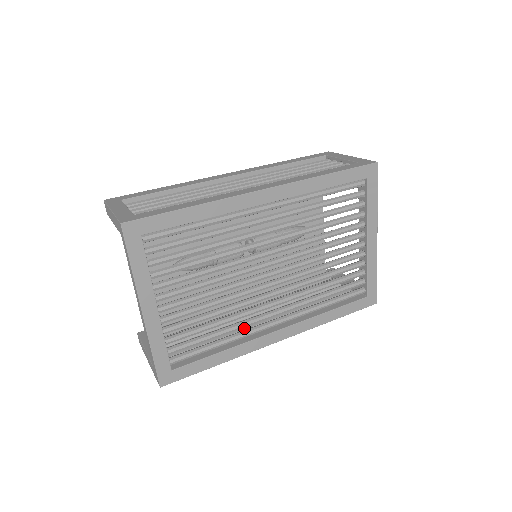
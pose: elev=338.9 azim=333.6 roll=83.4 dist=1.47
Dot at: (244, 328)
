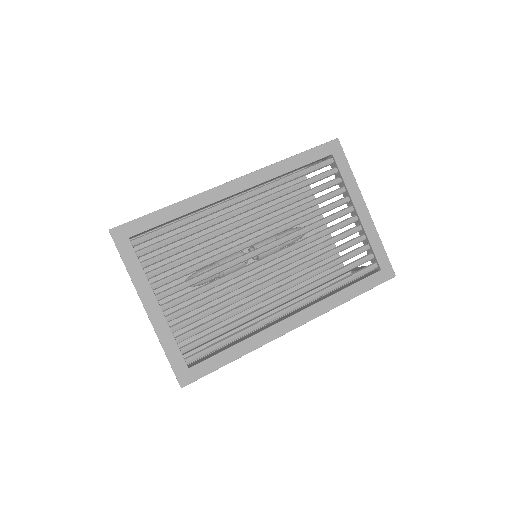
Dot at: occluded
